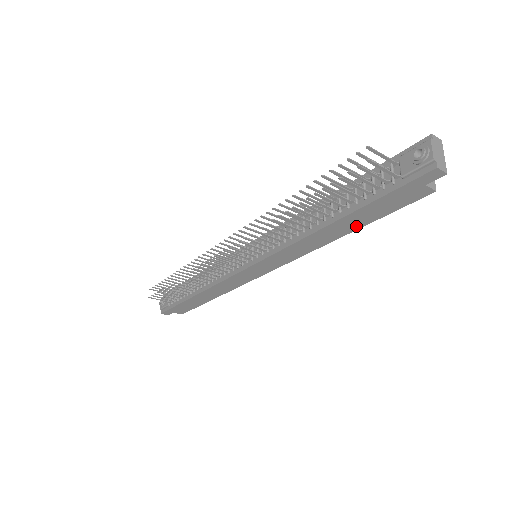
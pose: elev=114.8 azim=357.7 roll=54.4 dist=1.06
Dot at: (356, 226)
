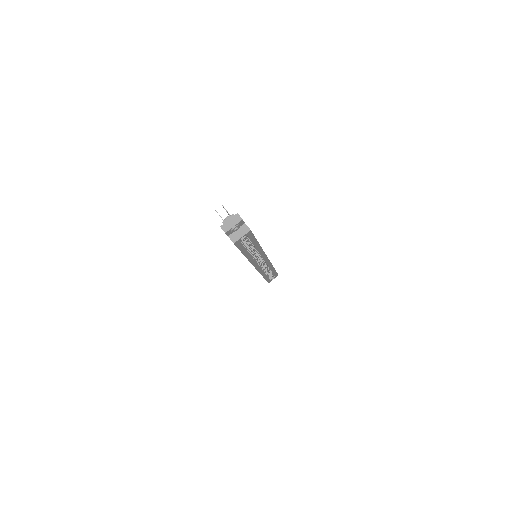
Dot at: occluded
